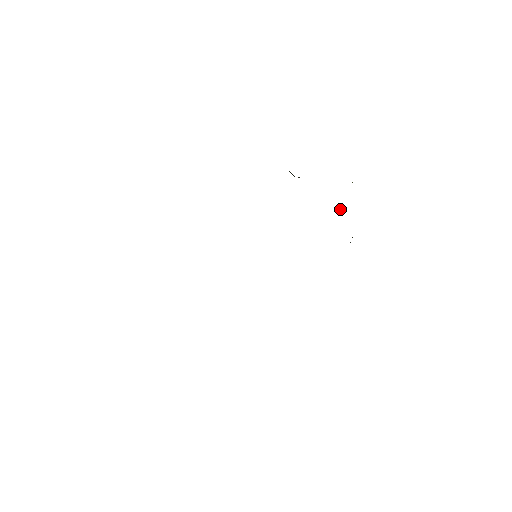
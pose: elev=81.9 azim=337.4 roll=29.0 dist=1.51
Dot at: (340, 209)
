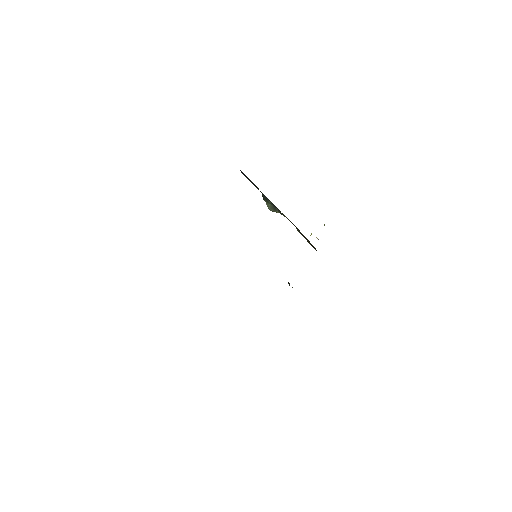
Dot at: (318, 239)
